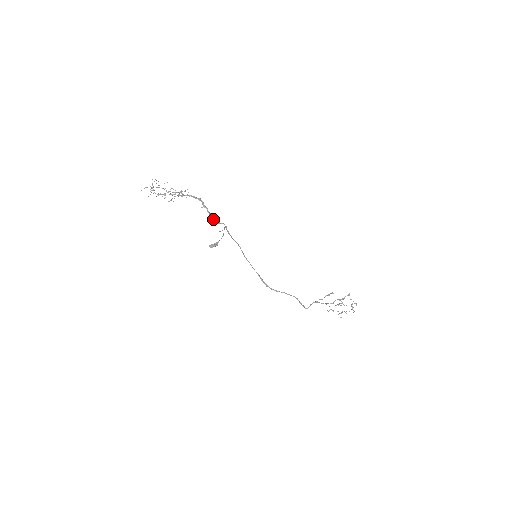
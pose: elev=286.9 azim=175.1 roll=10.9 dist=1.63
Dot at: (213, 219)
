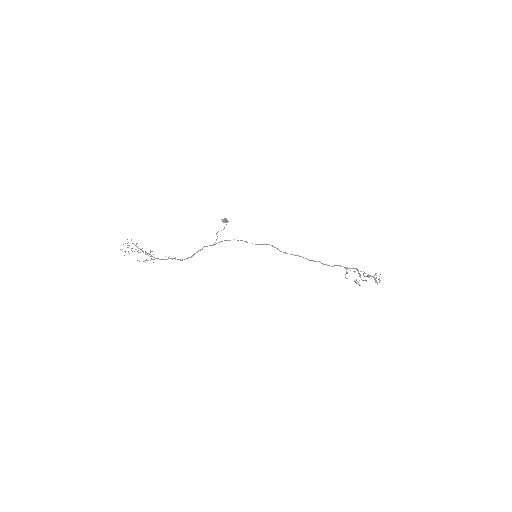
Dot at: occluded
